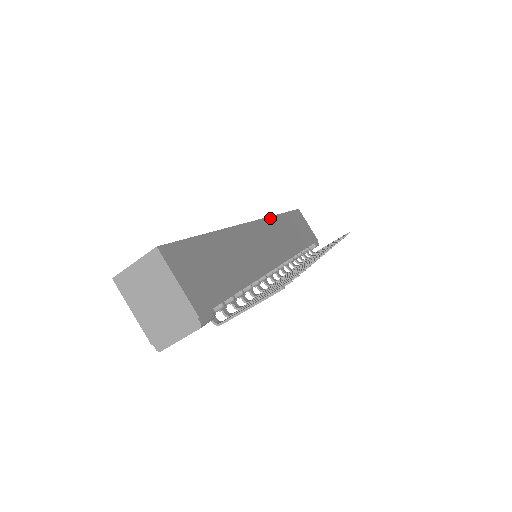
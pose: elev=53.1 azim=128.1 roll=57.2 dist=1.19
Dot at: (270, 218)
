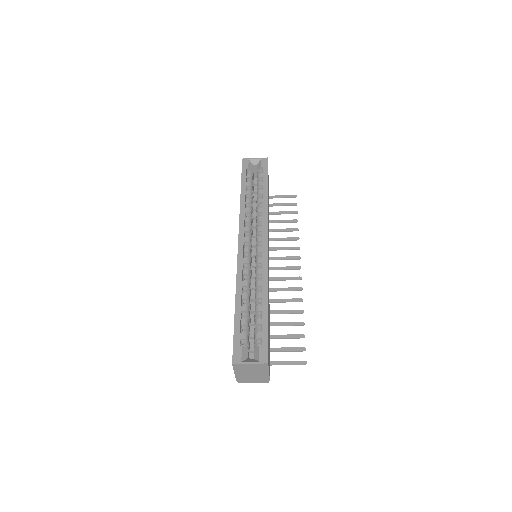
Dot at: occluded
